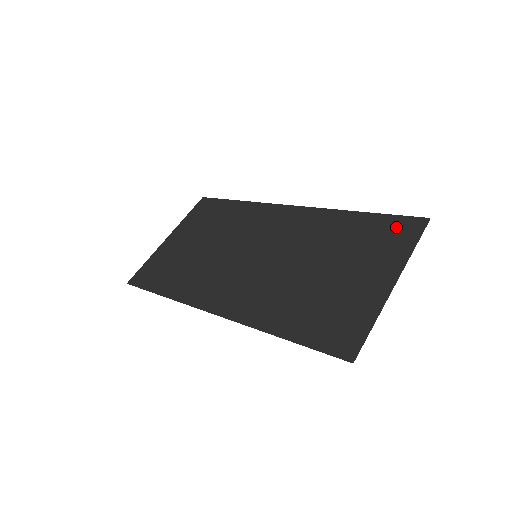
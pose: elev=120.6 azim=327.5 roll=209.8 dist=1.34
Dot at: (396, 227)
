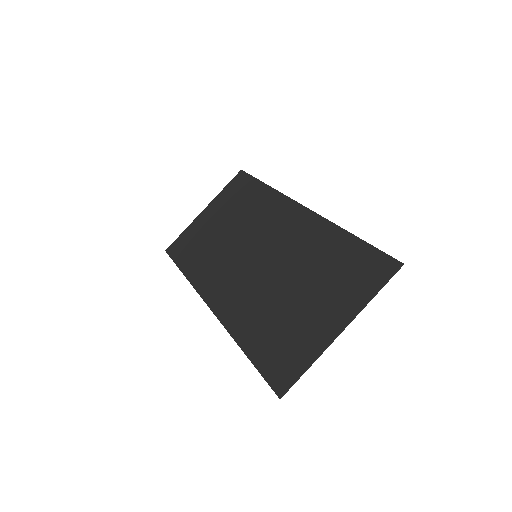
Dot at: (371, 264)
